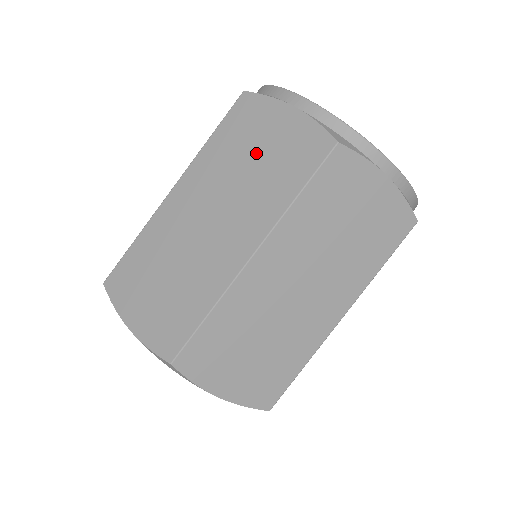
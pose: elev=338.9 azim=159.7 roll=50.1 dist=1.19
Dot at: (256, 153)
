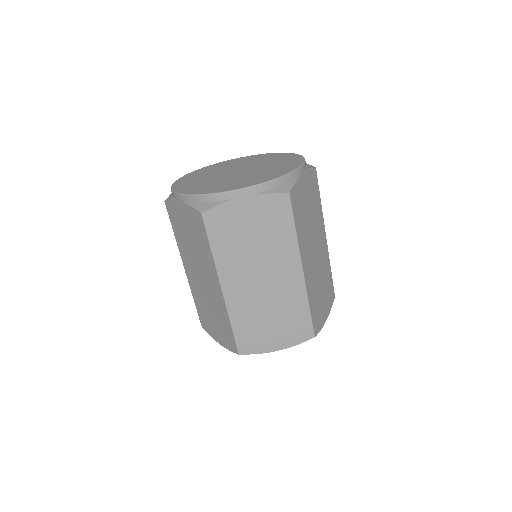
Dot at: (188, 234)
